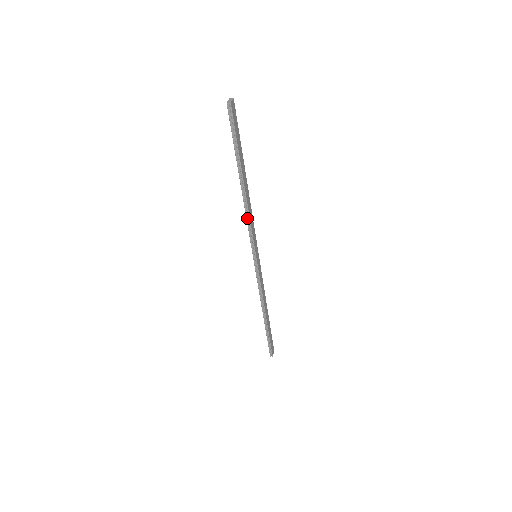
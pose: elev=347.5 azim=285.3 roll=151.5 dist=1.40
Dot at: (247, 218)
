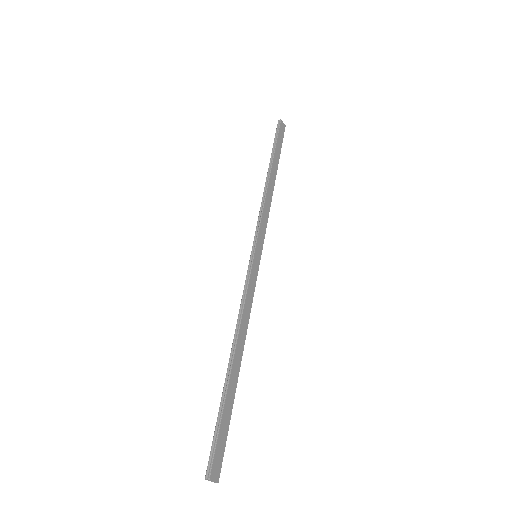
Dot at: (262, 205)
